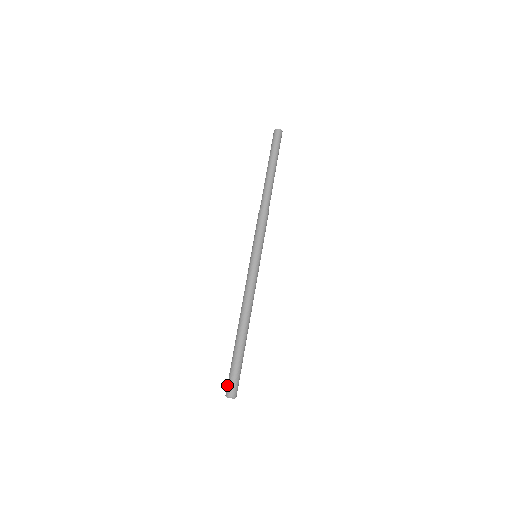
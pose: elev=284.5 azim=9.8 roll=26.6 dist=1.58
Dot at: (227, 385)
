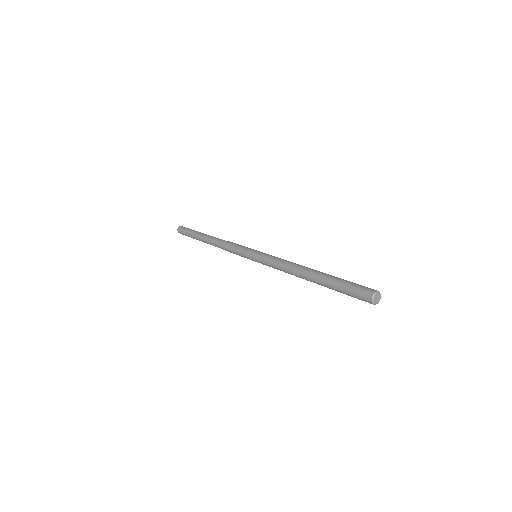
Dot at: (361, 293)
